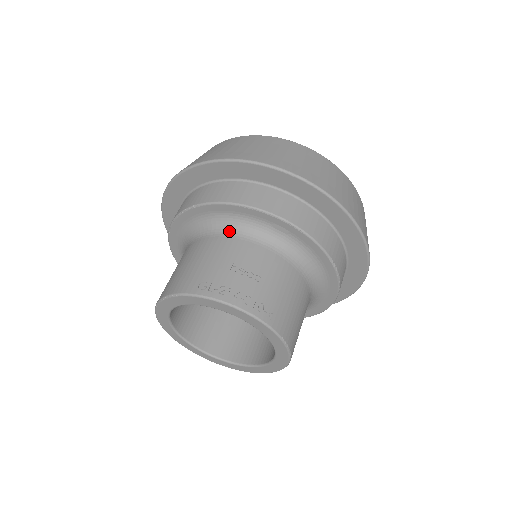
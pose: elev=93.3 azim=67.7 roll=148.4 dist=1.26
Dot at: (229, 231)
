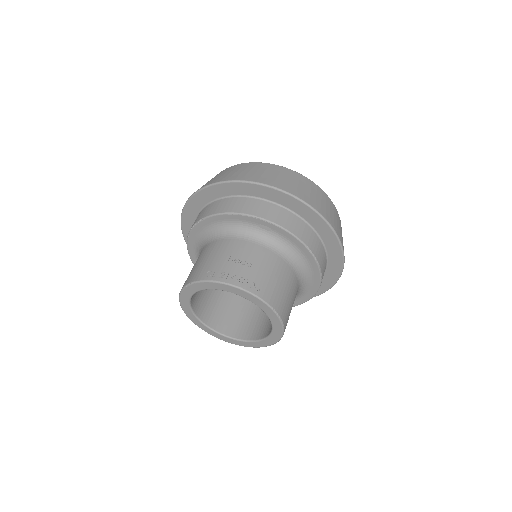
Dot at: (227, 235)
